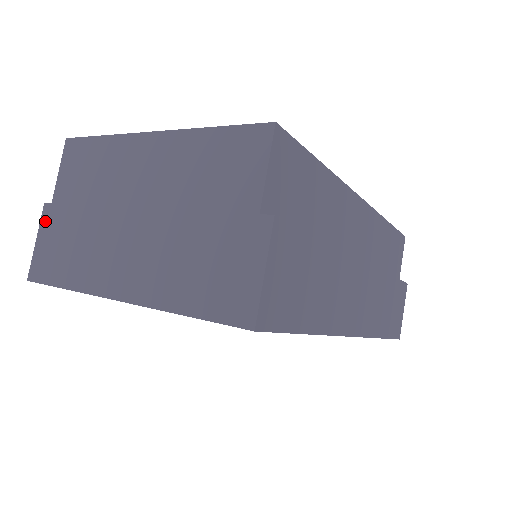
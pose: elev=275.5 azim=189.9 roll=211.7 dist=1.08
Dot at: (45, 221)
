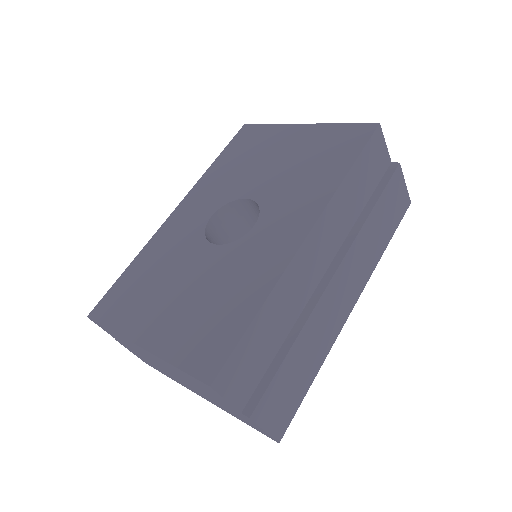
Dot at: (125, 347)
